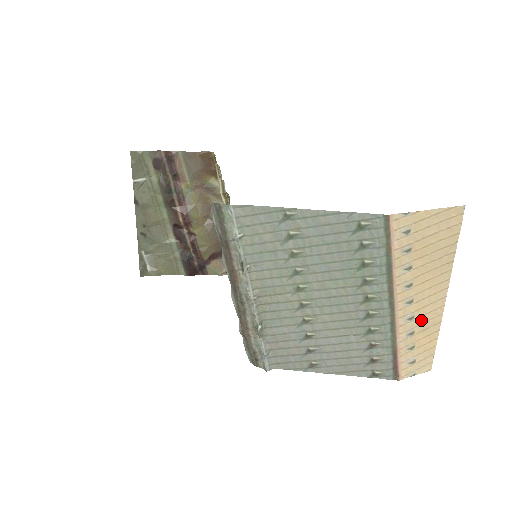
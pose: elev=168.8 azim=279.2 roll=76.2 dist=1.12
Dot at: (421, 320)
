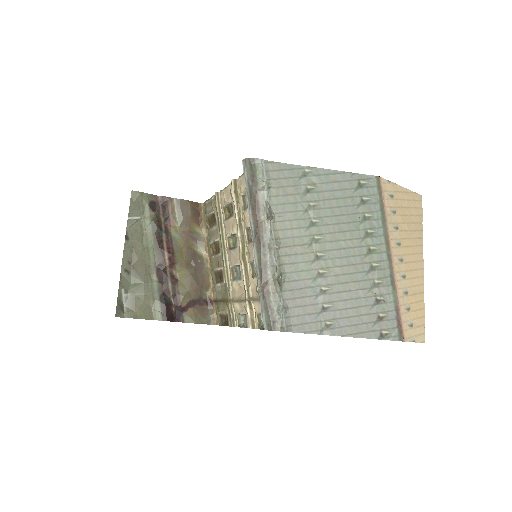
Dot at: (411, 283)
